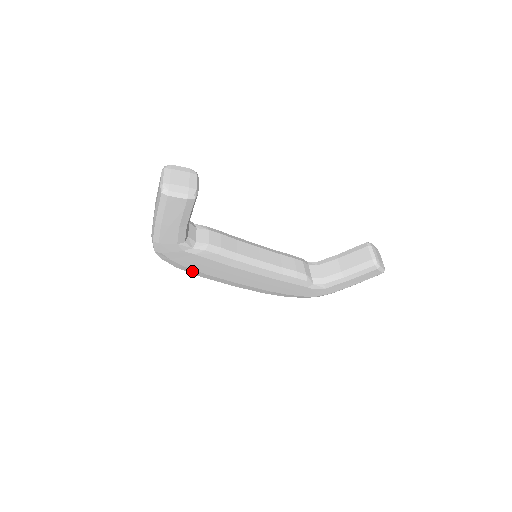
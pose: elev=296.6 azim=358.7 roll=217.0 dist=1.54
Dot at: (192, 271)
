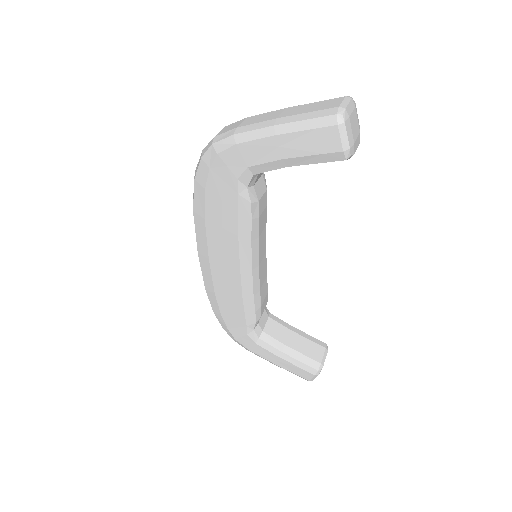
Dot at: (200, 200)
